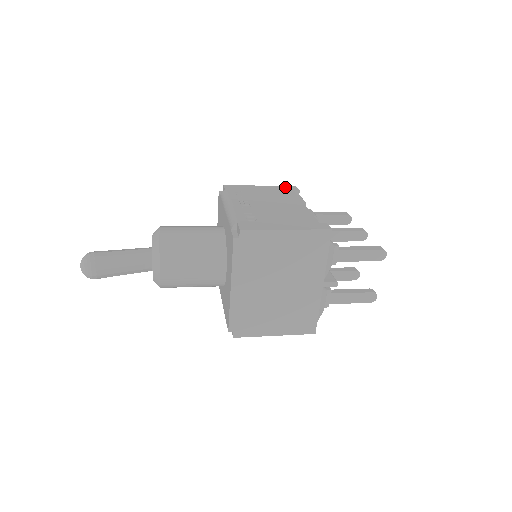
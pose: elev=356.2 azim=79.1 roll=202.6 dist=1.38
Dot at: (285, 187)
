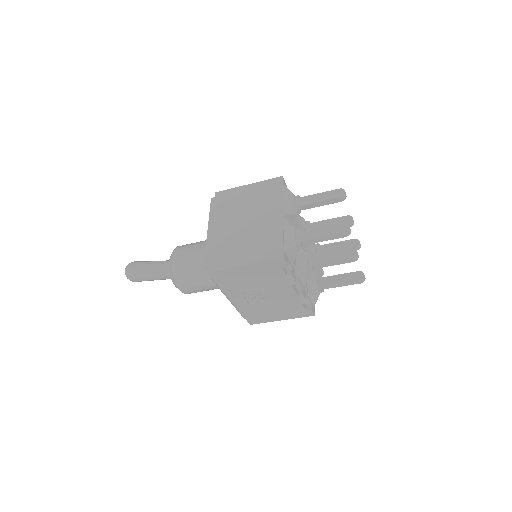
Dot at: occluded
